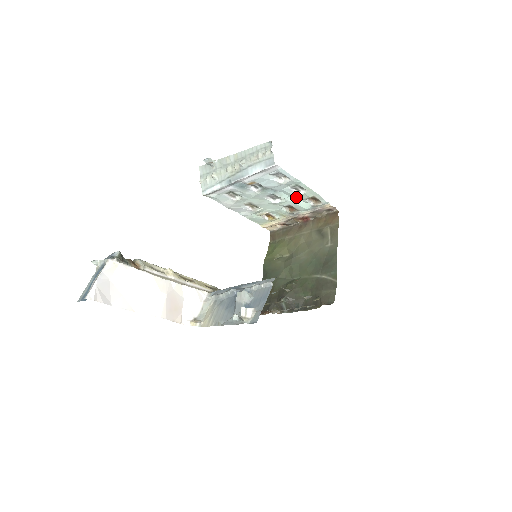
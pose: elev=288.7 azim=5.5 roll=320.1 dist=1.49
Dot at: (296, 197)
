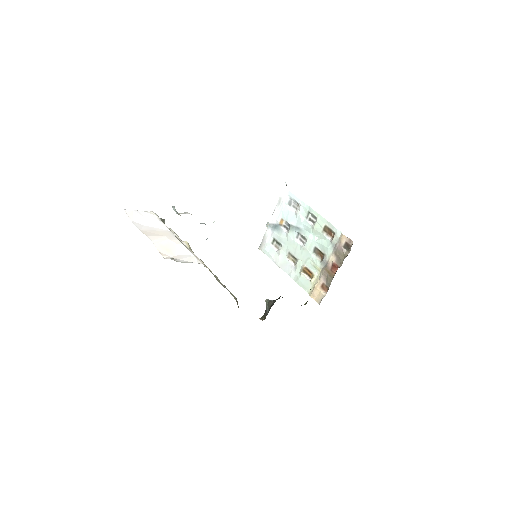
Dot at: (316, 233)
